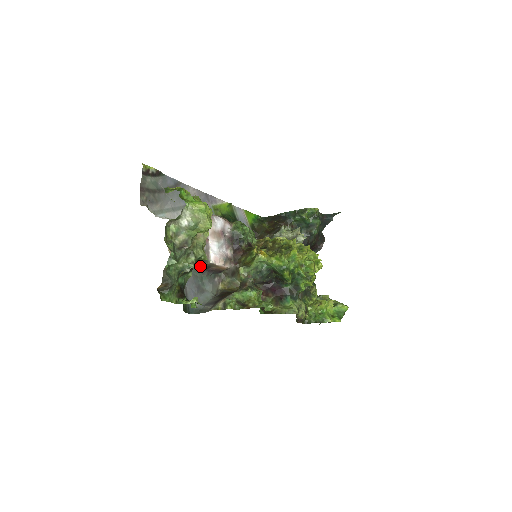
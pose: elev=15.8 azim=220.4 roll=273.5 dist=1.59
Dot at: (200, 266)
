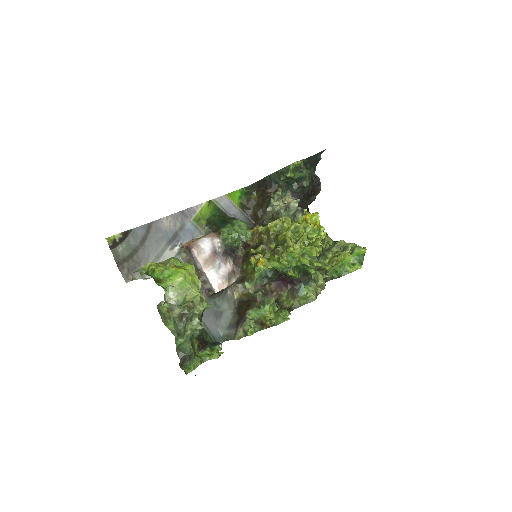
Dot at: (208, 295)
